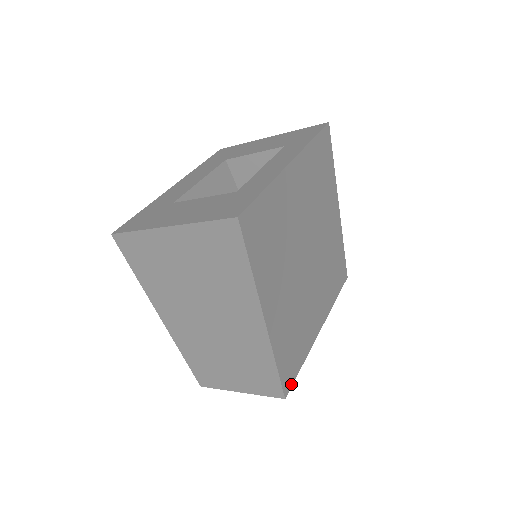
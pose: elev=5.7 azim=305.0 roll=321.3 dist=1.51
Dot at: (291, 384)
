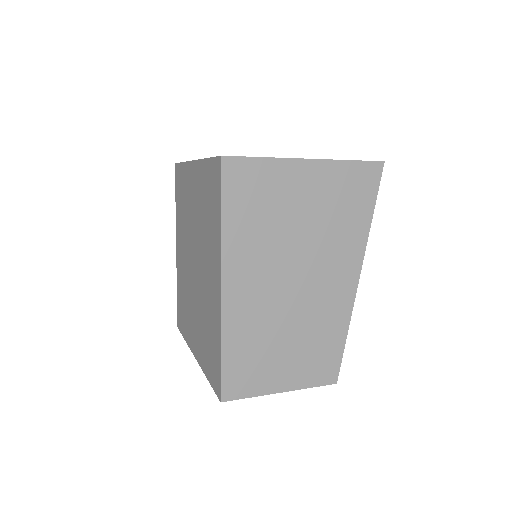
Dot at: occluded
